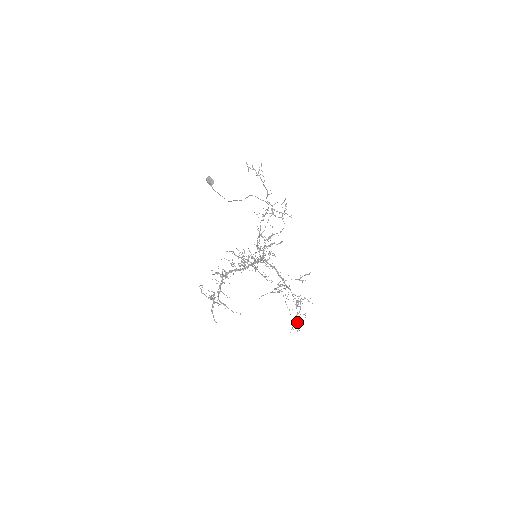
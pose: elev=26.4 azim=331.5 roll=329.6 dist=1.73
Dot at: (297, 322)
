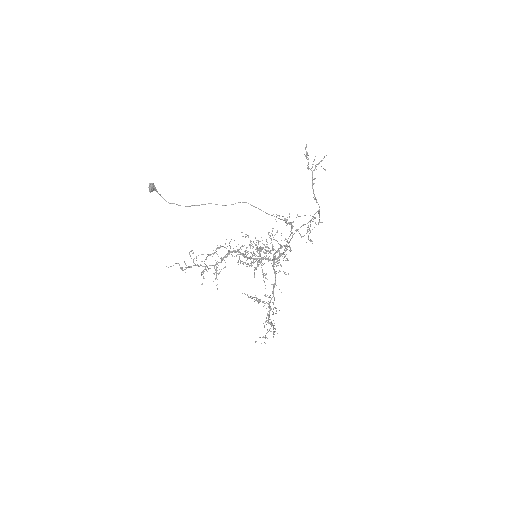
Dot at: (265, 337)
